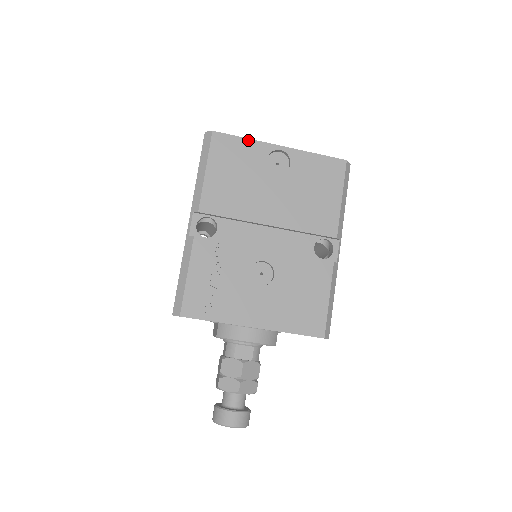
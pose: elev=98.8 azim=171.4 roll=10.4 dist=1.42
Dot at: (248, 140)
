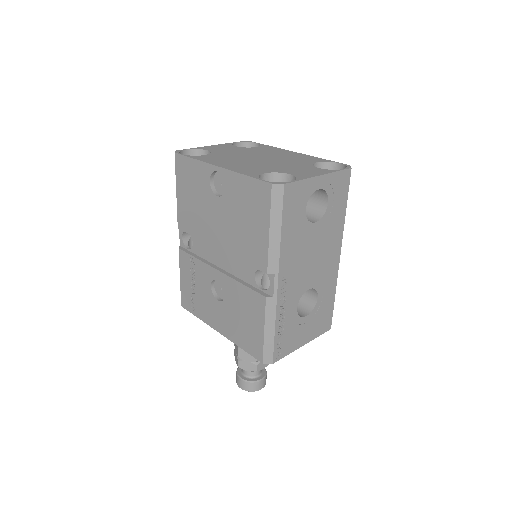
Dot at: (196, 161)
